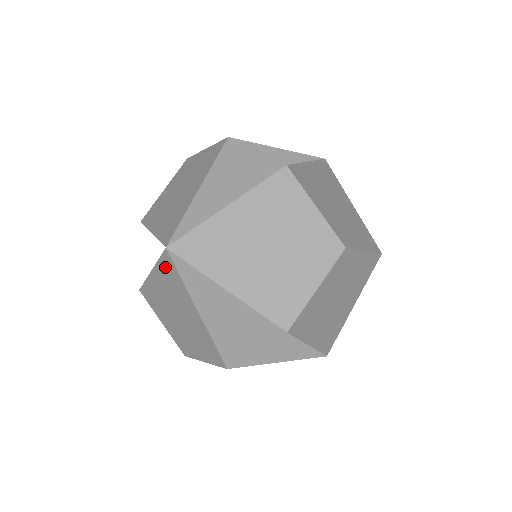
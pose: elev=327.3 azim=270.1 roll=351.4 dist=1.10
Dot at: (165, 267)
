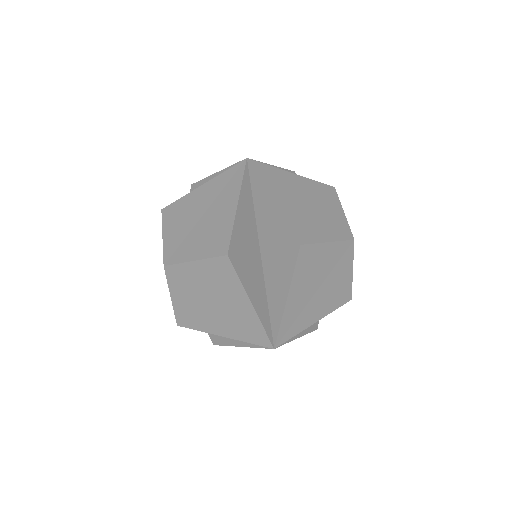
Dot at: occluded
